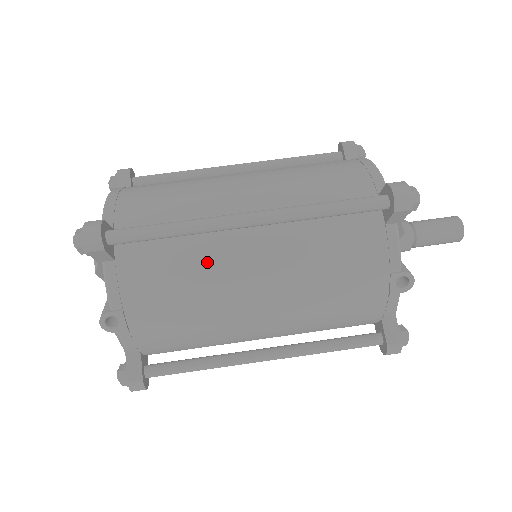
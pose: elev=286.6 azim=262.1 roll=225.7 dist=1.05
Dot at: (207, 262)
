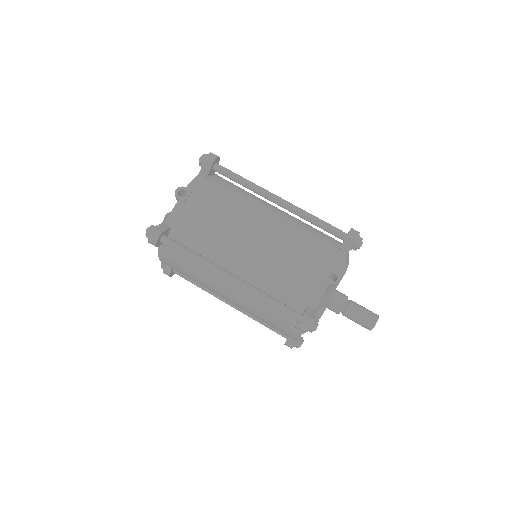
Dot at: (246, 204)
